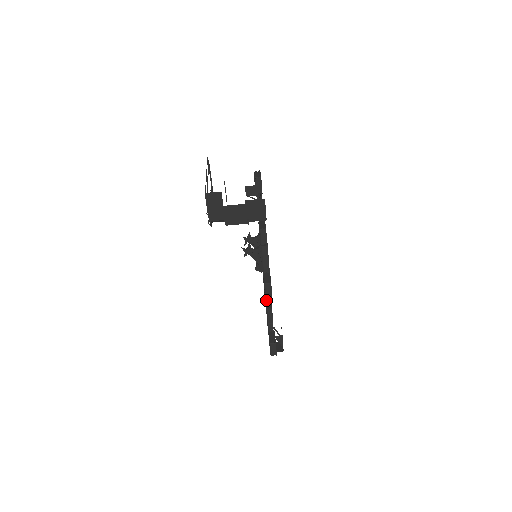
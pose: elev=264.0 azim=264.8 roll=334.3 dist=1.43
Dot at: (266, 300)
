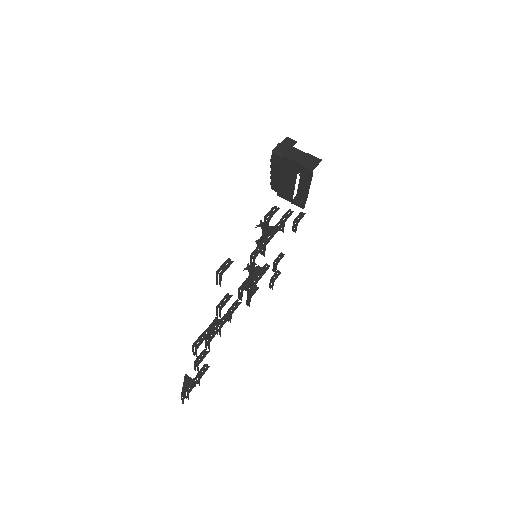
Dot at: occluded
